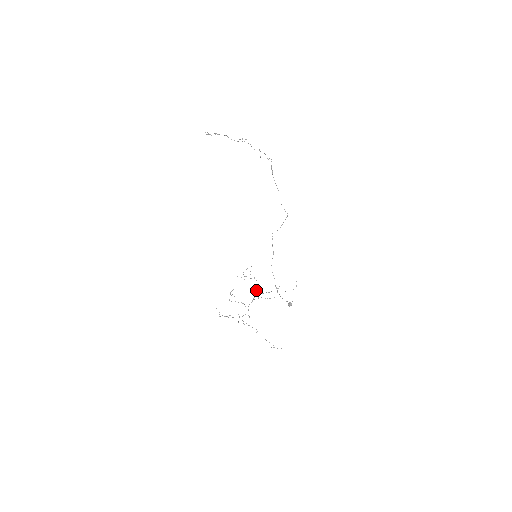
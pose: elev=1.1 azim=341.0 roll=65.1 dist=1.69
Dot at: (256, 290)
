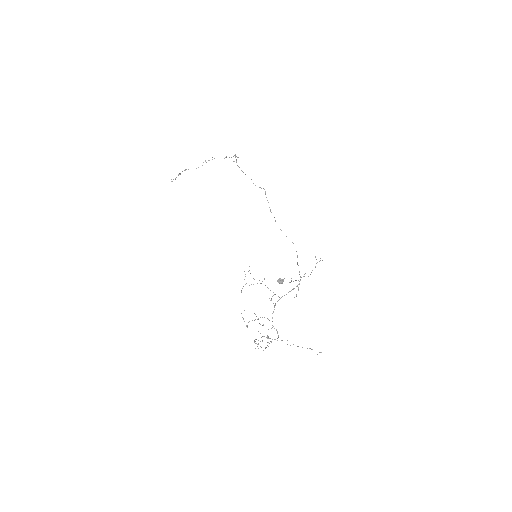
Dot at: occluded
